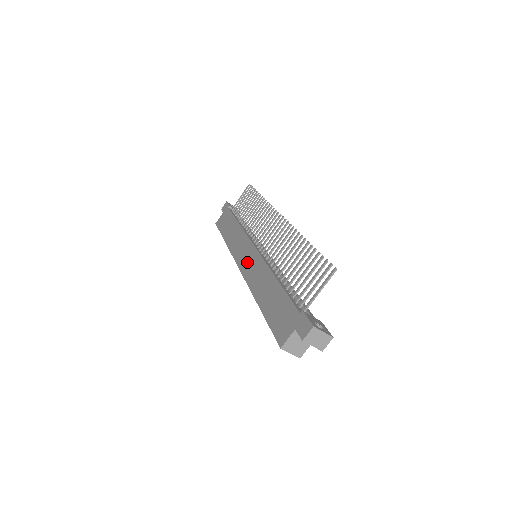
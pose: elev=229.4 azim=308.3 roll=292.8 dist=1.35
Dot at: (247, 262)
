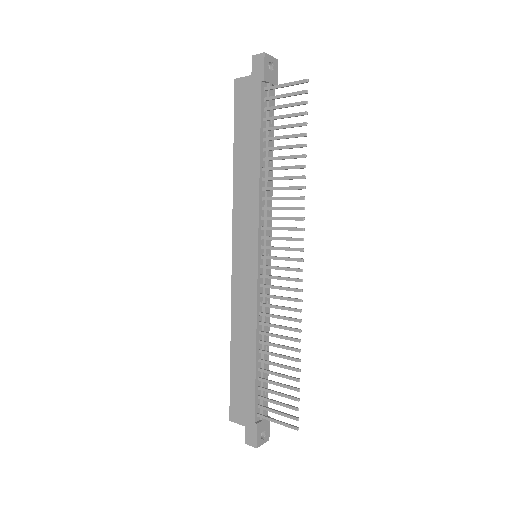
Dot at: (242, 269)
